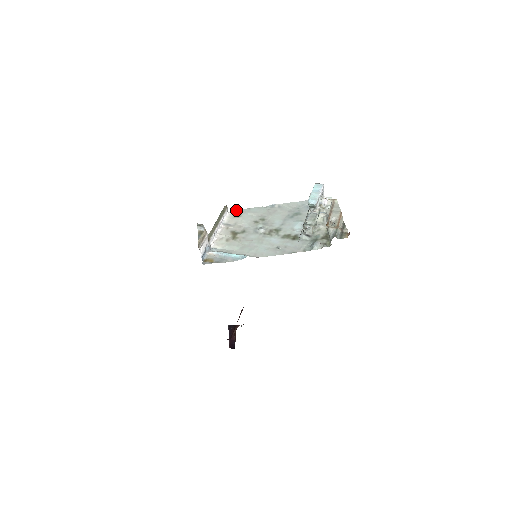
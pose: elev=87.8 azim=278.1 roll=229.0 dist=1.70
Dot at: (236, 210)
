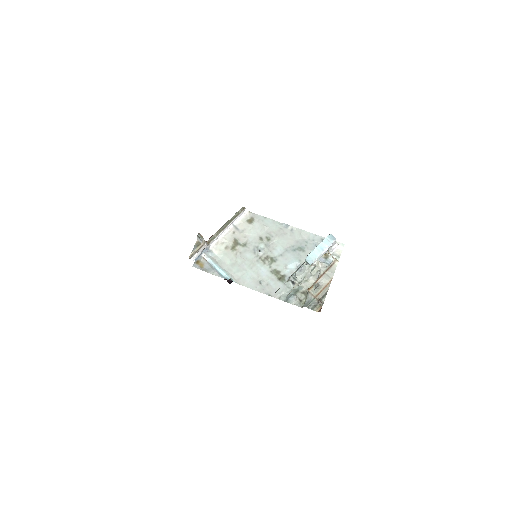
Dot at: (253, 213)
